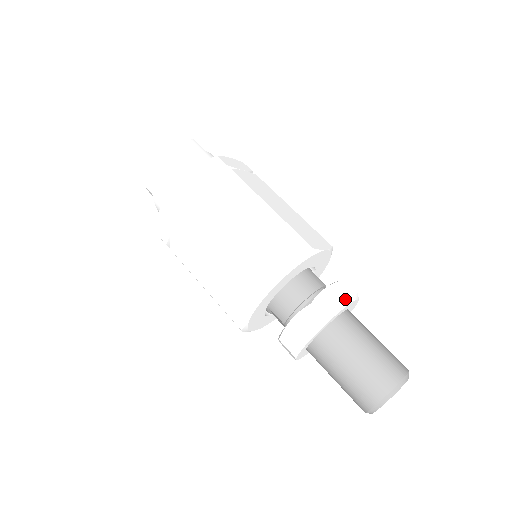
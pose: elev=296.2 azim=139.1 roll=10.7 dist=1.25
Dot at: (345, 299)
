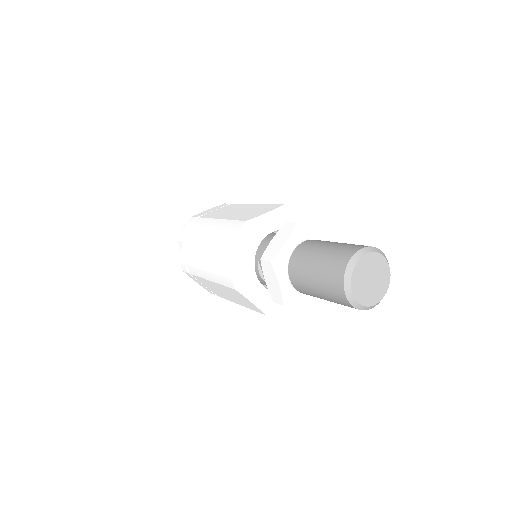
Dot at: (320, 227)
